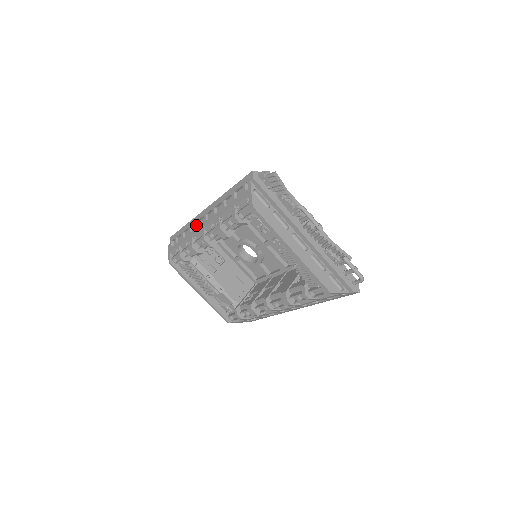
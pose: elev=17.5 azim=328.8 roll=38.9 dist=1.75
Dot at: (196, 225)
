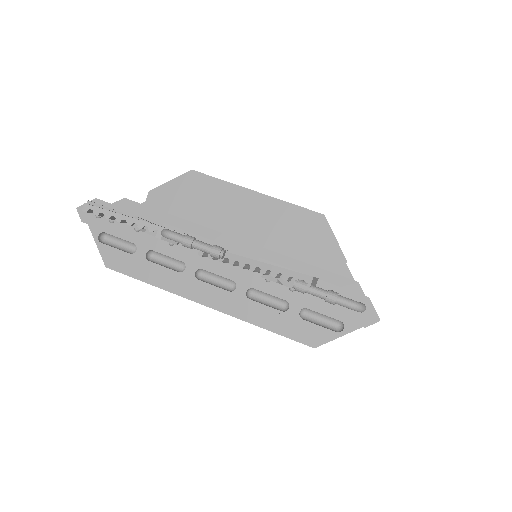
Dot at: occluded
